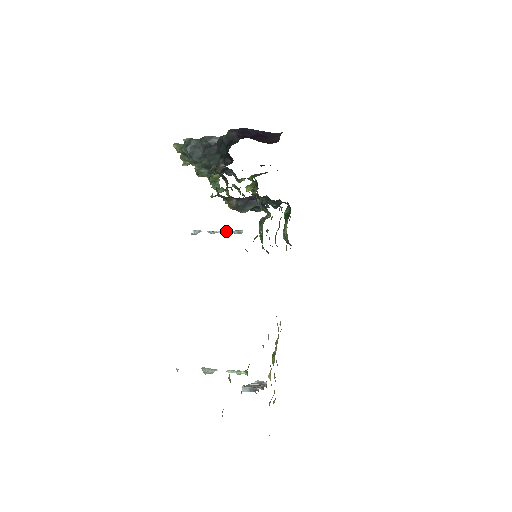
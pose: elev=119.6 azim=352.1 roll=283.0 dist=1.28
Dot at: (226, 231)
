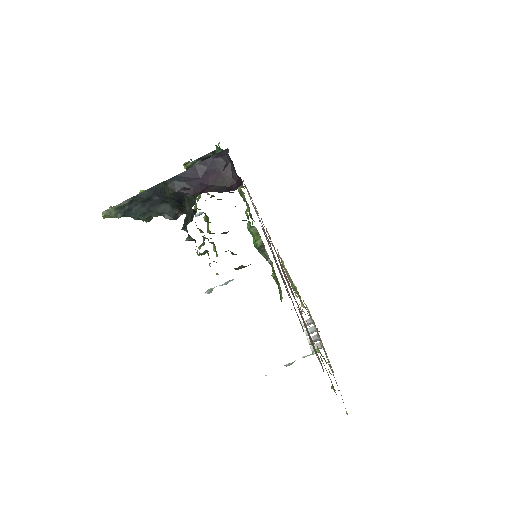
Dot at: occluded
